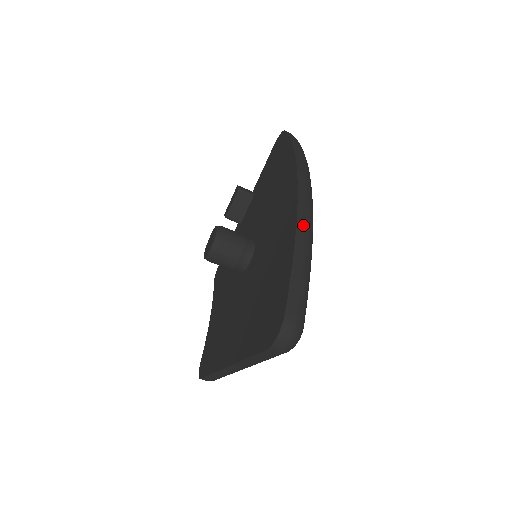
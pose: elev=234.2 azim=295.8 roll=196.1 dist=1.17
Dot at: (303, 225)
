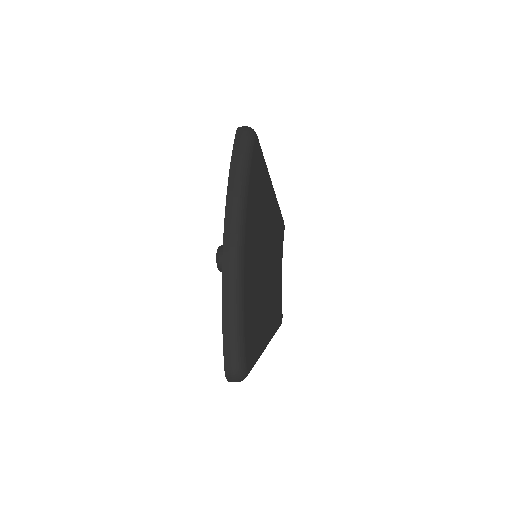
Dot at: (227, 293)
